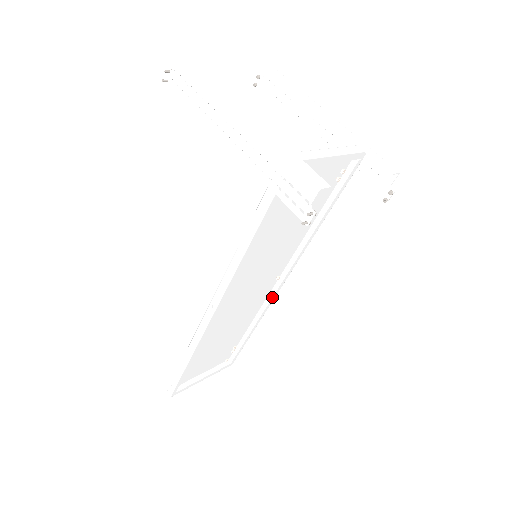
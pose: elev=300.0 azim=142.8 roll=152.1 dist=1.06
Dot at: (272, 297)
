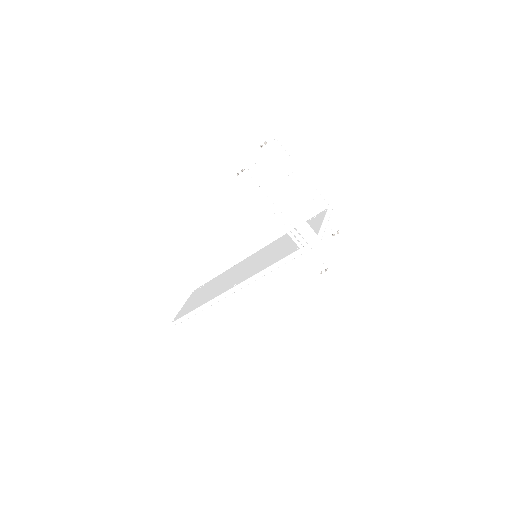
Dot at: occluded
